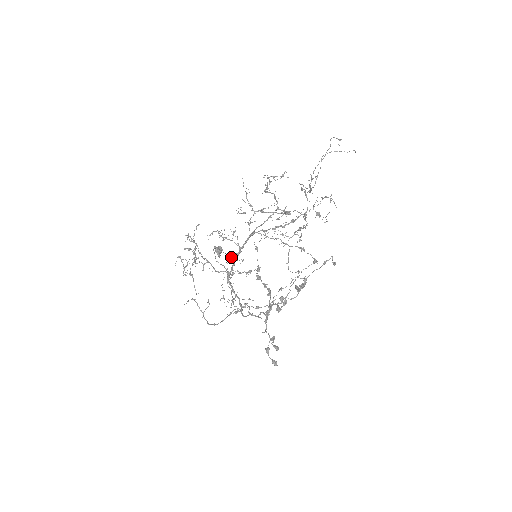
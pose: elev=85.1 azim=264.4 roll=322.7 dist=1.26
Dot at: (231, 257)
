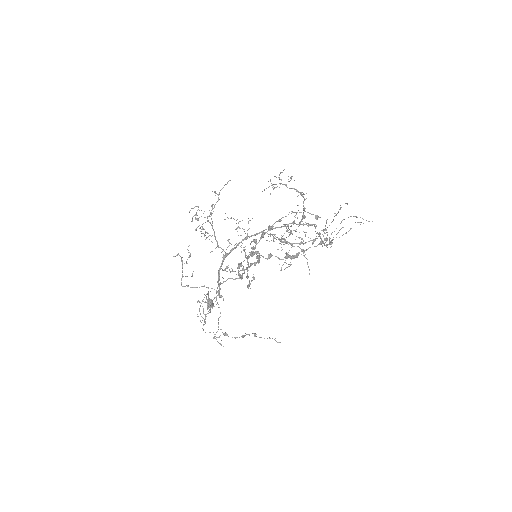
Dot at: (235, 244)
